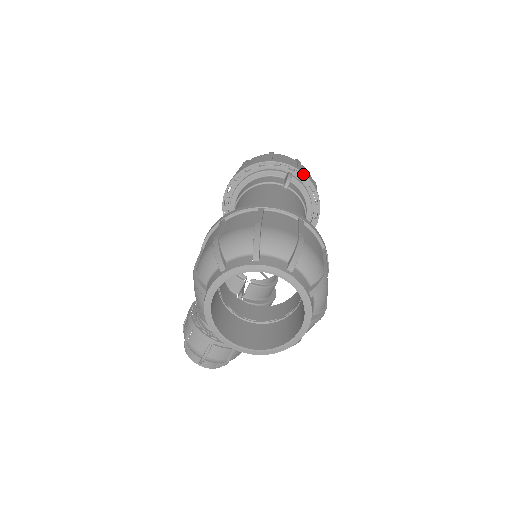
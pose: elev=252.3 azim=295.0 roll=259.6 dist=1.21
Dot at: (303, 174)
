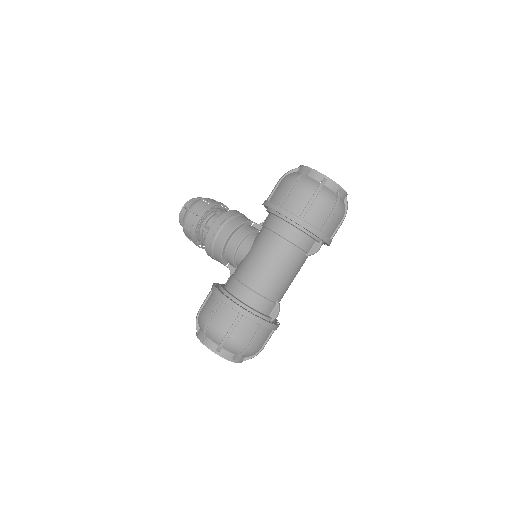
Dot at: (328, 245)
